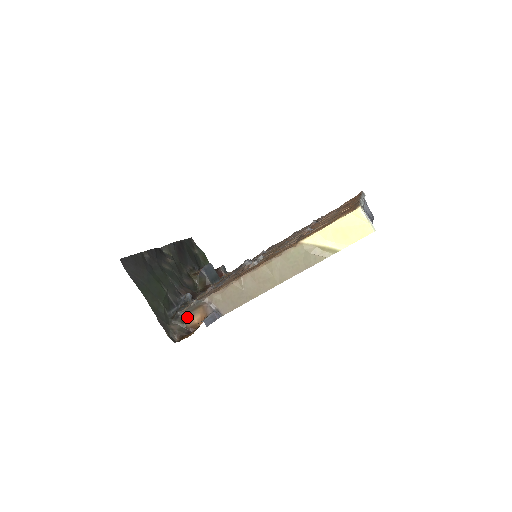
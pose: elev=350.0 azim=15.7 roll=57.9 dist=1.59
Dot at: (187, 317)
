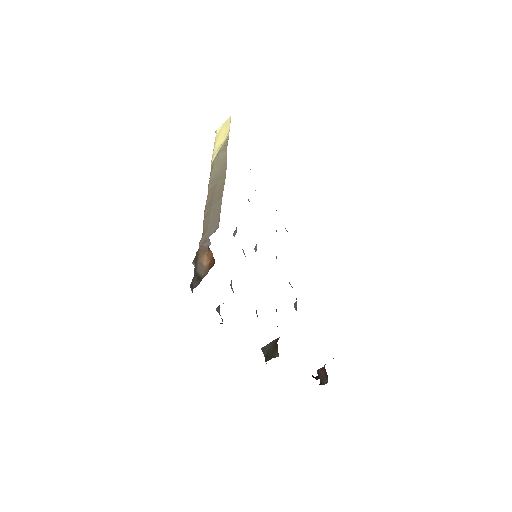
Dot at: (198, 273)
